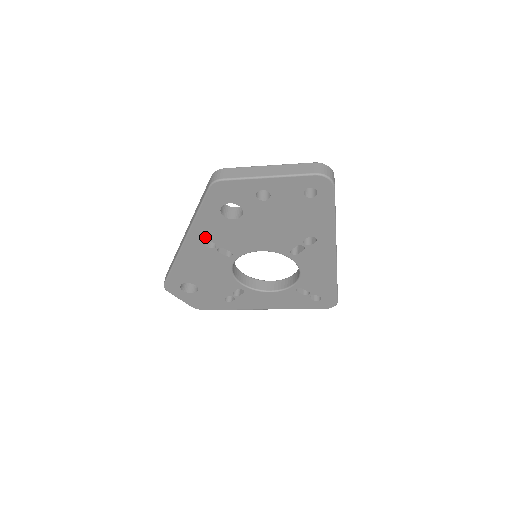
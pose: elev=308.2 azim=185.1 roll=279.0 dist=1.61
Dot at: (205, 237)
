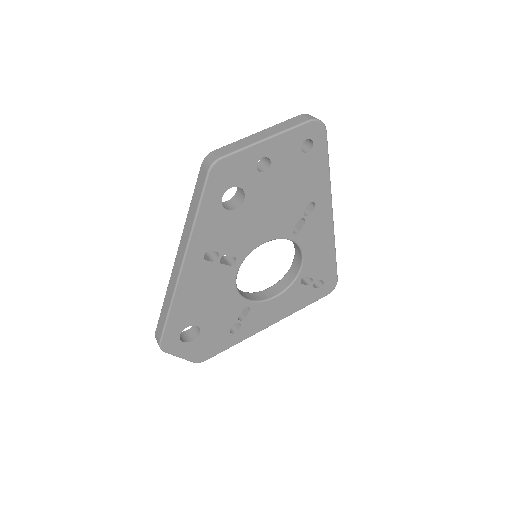
Dot at: (206, 248)
